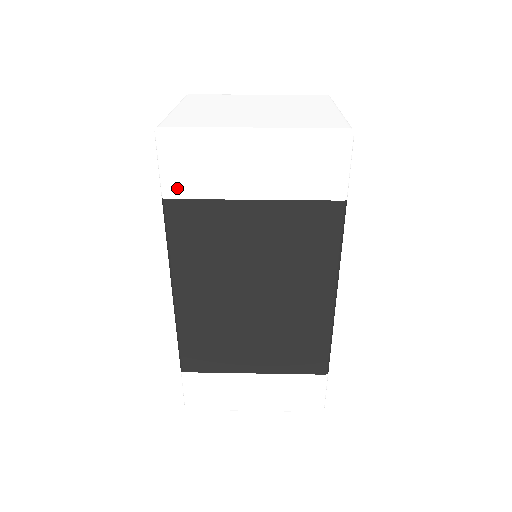
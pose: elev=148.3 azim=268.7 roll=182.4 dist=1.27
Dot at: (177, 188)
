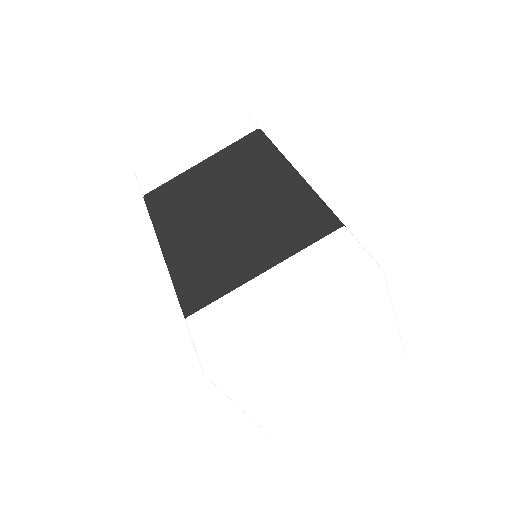
Dot at: occluded
